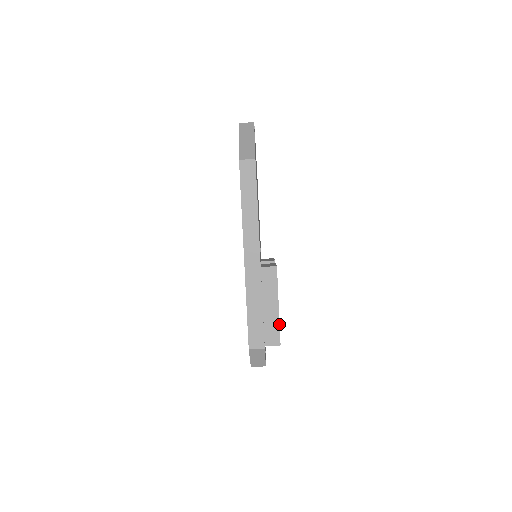
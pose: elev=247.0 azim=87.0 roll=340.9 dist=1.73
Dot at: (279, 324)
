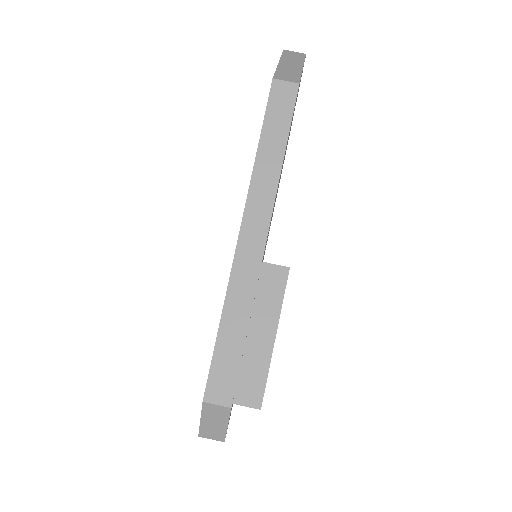
Dot at: (268, 370)
